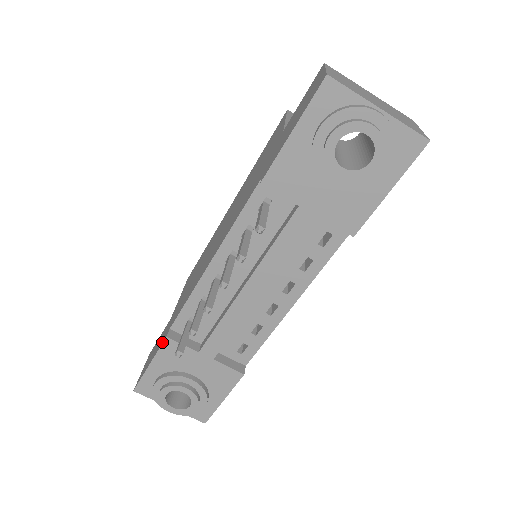
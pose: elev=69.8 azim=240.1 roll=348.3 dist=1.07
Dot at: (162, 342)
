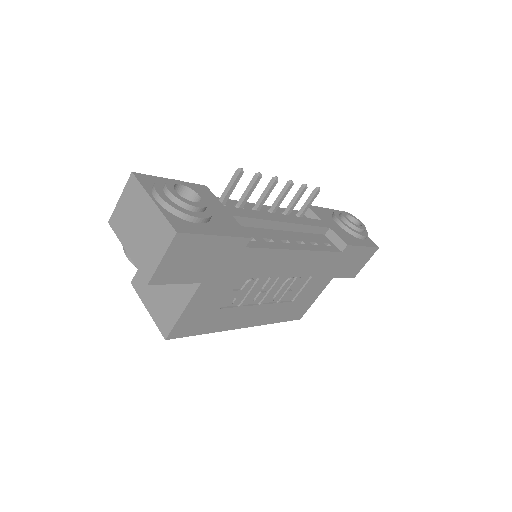
Dot at: occluded
